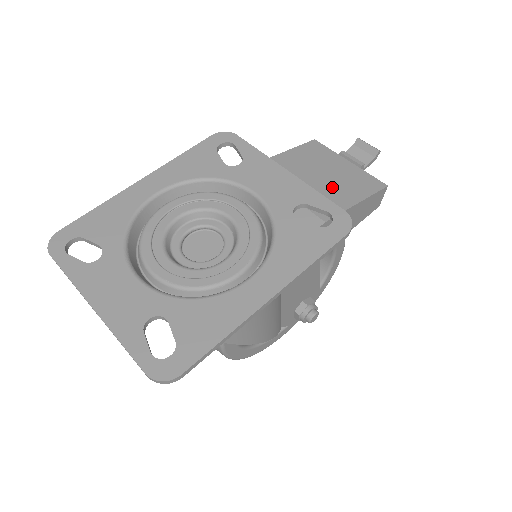
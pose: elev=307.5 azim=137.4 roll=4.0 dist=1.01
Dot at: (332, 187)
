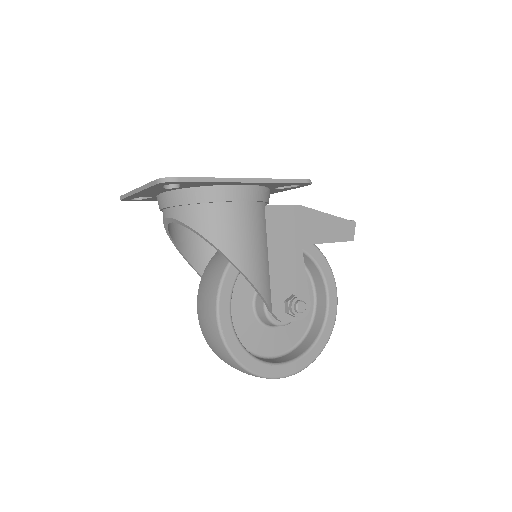
Dot at: occluded
